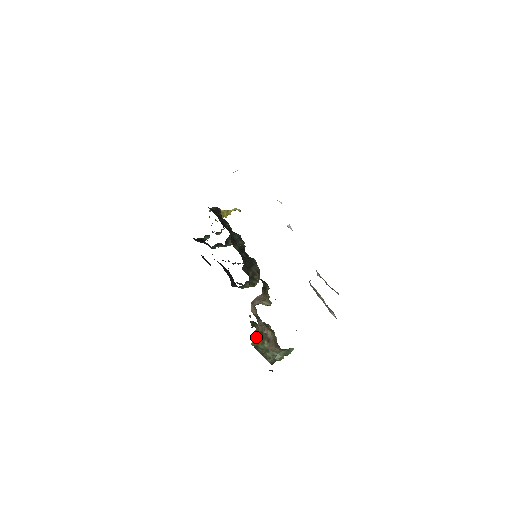
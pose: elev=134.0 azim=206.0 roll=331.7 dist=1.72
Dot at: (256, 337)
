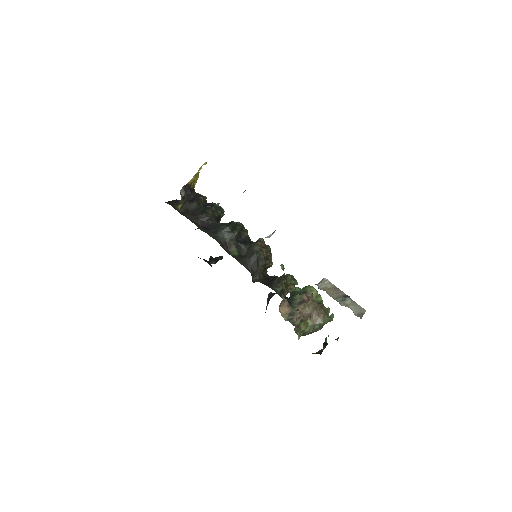
Dot at: (299, 332)
